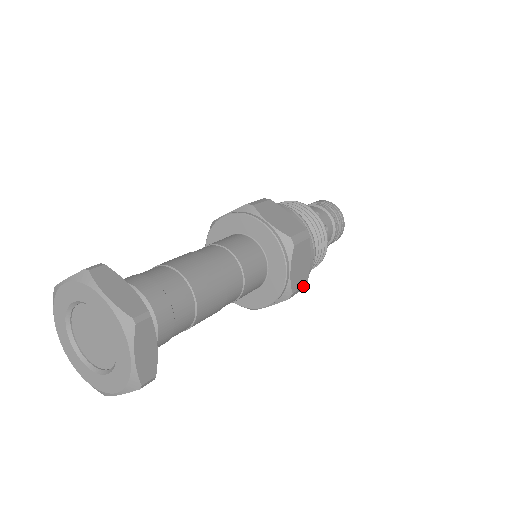
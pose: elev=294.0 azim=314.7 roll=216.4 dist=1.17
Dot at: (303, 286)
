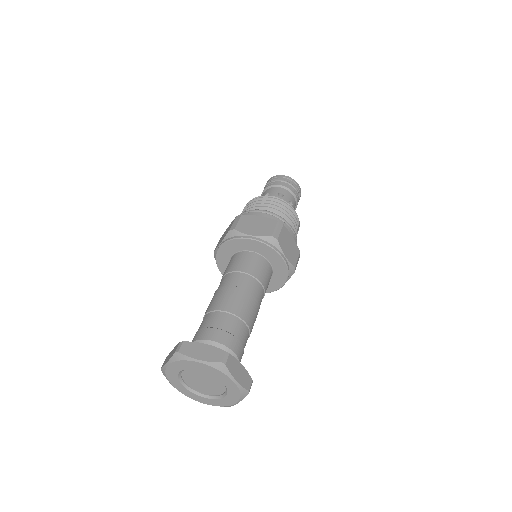
Dot at: occluded
